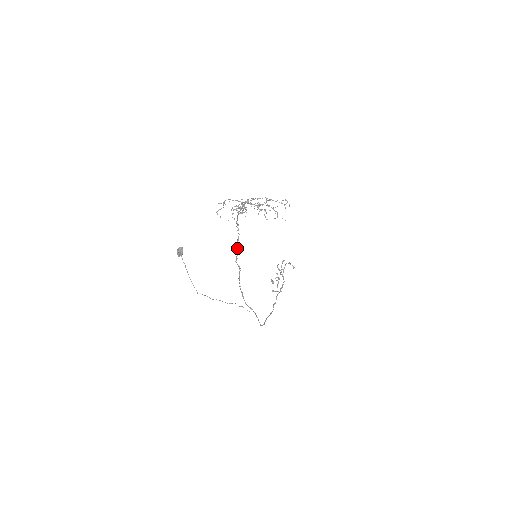
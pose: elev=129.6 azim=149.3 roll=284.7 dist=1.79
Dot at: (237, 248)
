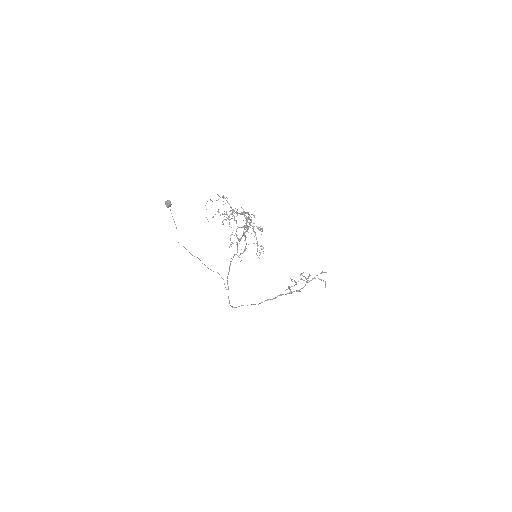
Dot at: occluded
